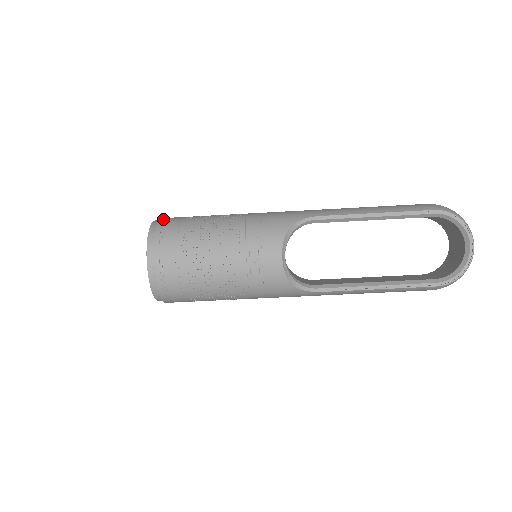
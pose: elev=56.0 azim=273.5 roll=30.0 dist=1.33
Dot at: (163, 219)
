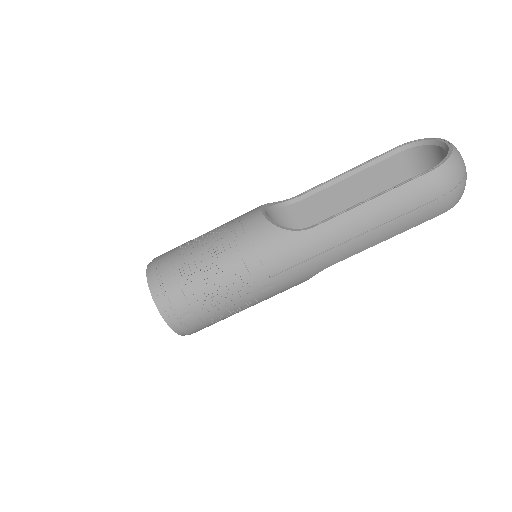
Dot at: occluded
